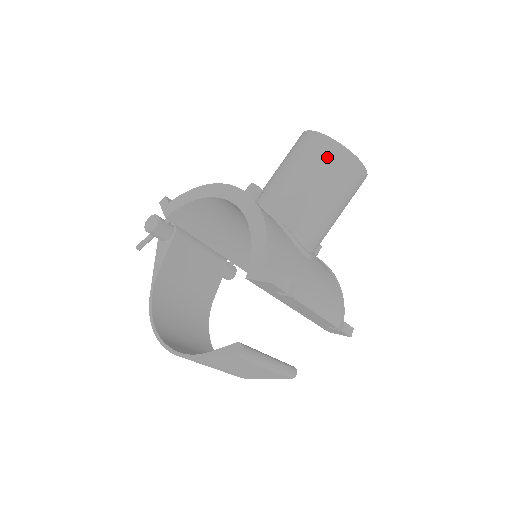
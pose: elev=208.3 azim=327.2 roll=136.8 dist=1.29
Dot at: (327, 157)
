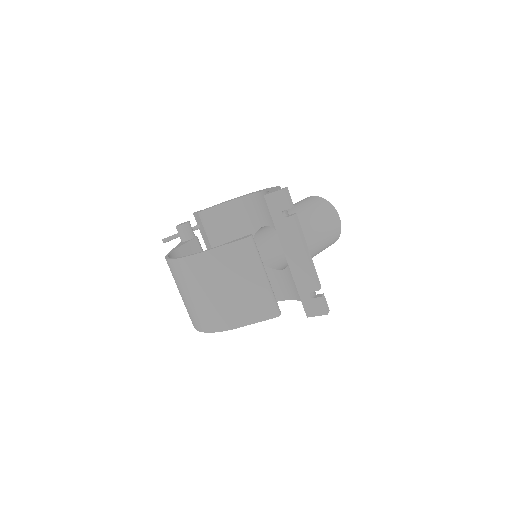
Dot at: (317, 202)
